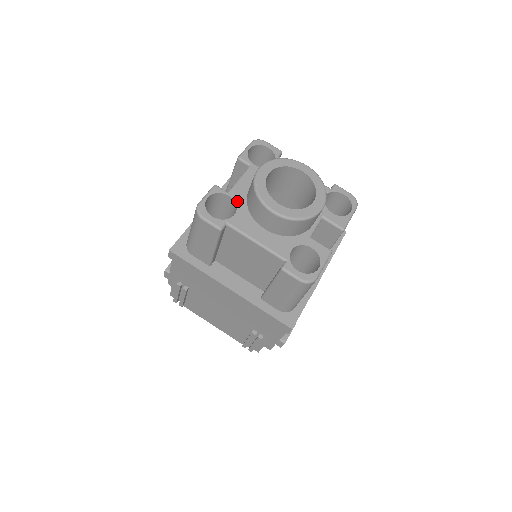
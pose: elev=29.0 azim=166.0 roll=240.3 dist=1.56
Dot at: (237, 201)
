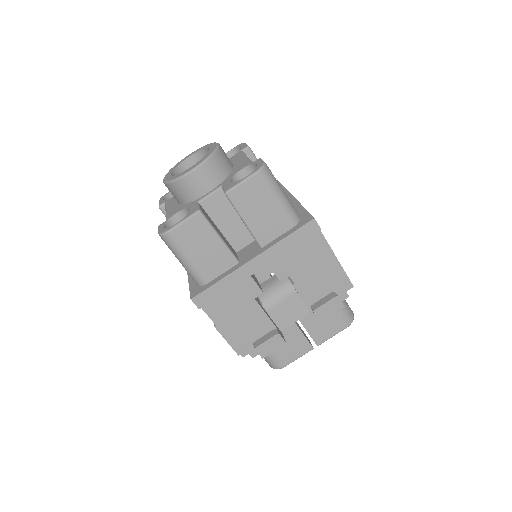
Dot at: occluded
